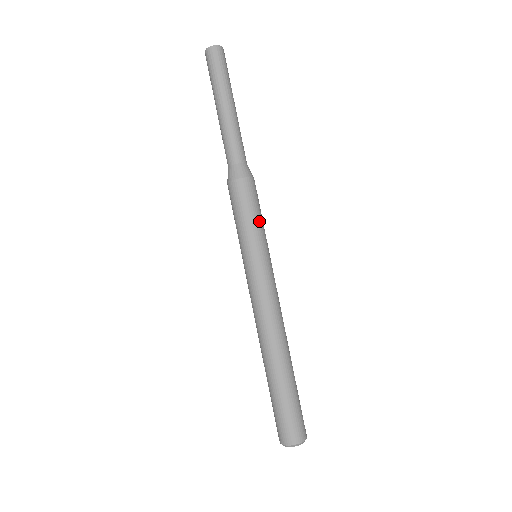
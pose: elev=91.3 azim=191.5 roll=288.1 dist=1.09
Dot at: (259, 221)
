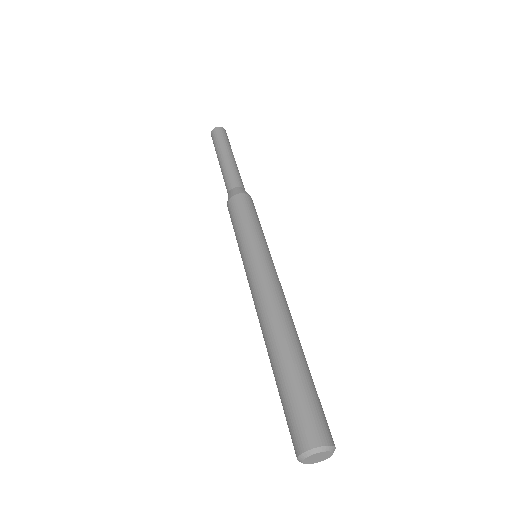
Dot at: (261, 228)
